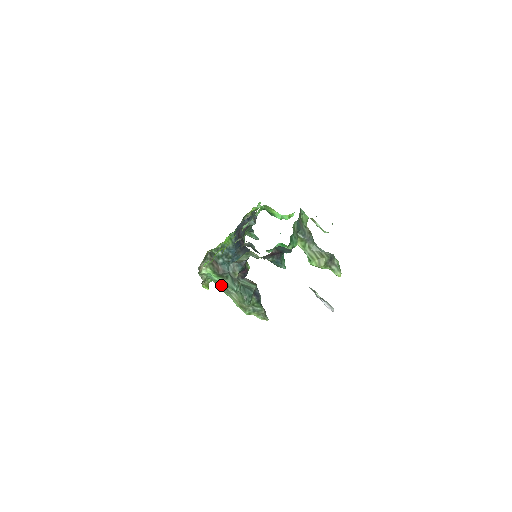
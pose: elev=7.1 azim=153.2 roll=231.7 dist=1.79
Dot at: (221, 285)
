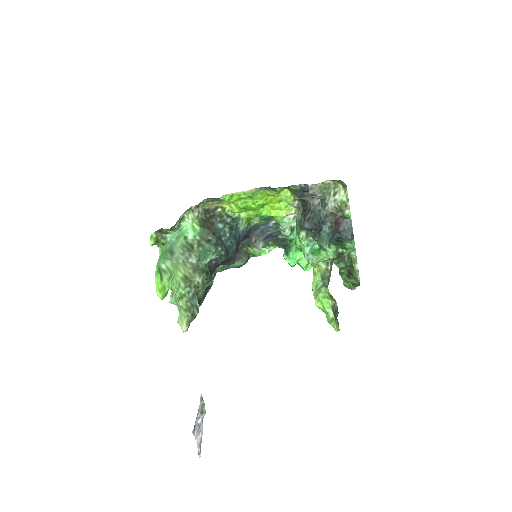
Dot at: (188, 244)
